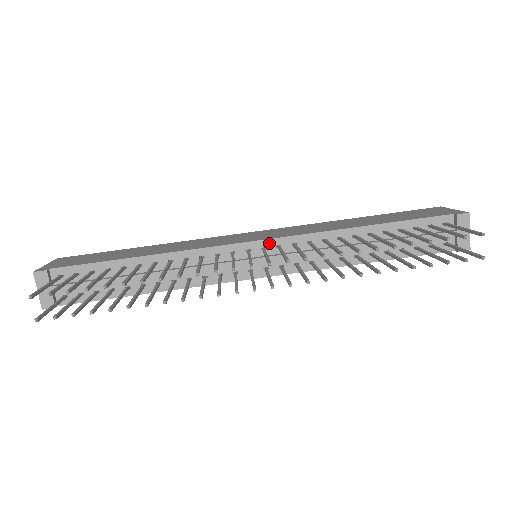
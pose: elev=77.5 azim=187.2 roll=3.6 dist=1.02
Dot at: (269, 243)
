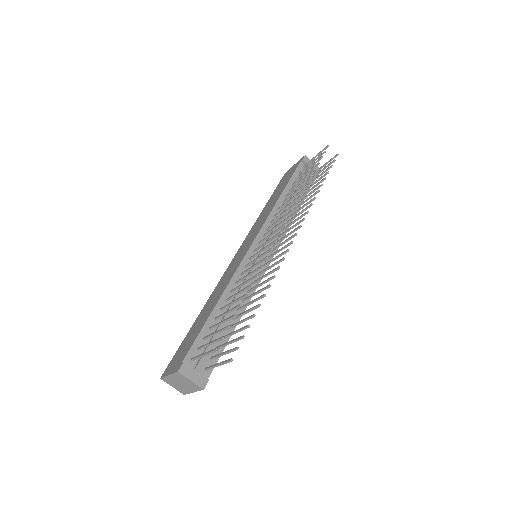
Dot at: (258, 239)
